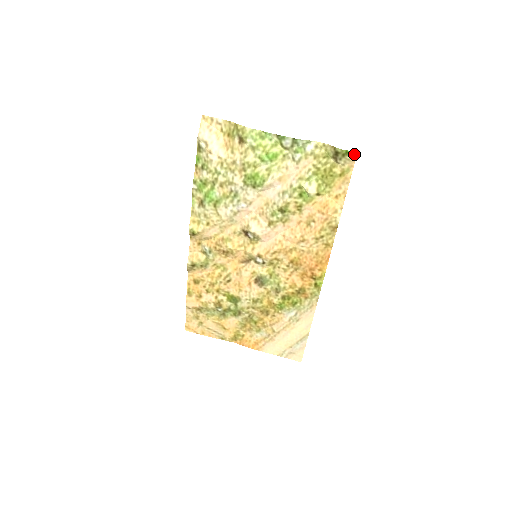
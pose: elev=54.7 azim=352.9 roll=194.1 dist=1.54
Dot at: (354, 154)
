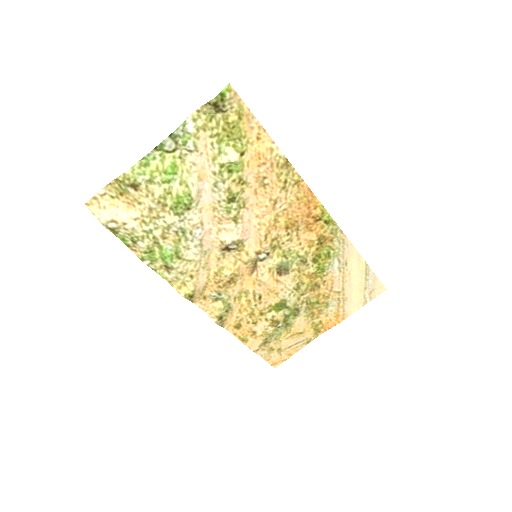
Dot at: (229, 89)
